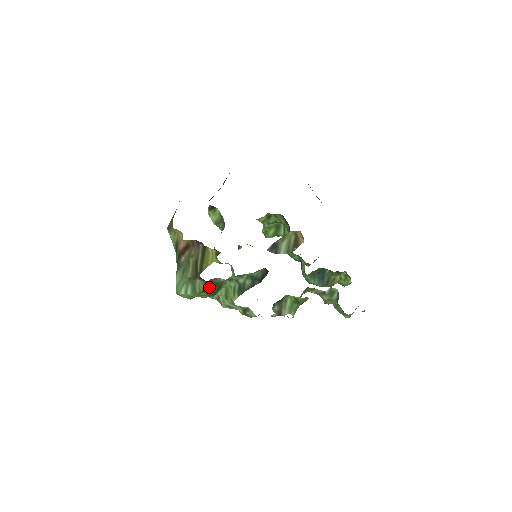
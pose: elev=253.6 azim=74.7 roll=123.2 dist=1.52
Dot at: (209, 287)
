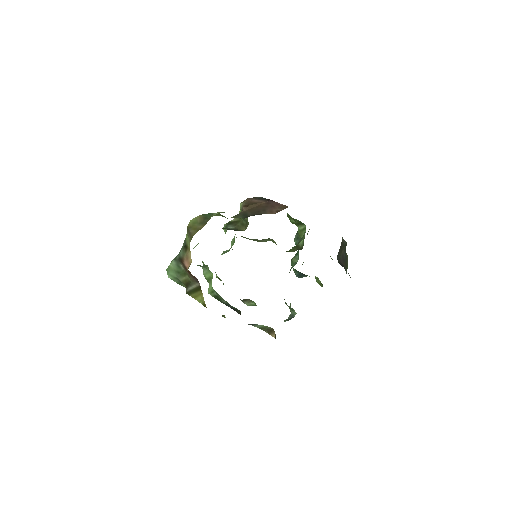
Dot at: occluded
